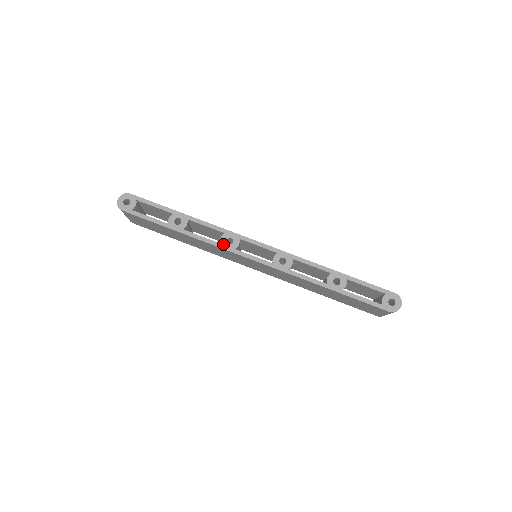
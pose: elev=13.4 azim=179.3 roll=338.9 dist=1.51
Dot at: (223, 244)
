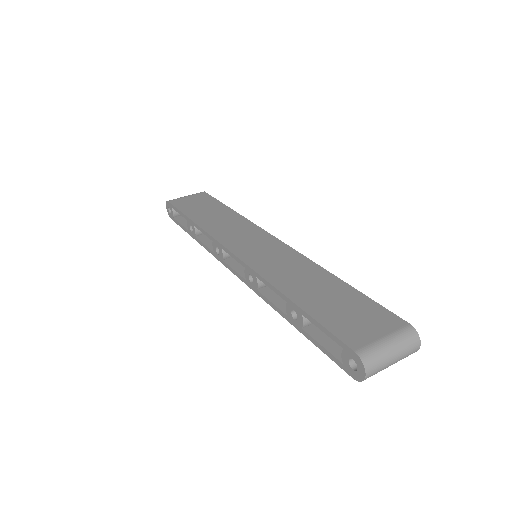
Dot at: (215, 254)
